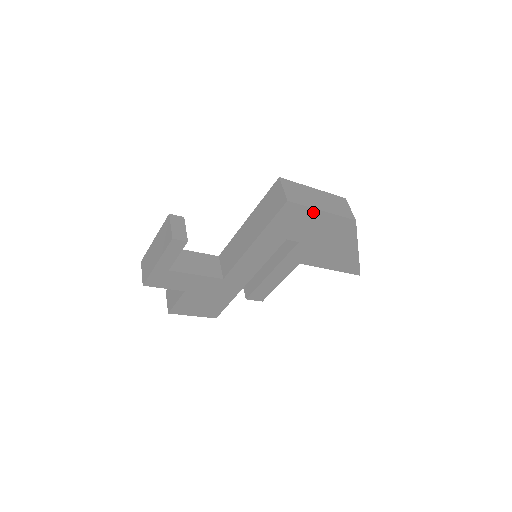
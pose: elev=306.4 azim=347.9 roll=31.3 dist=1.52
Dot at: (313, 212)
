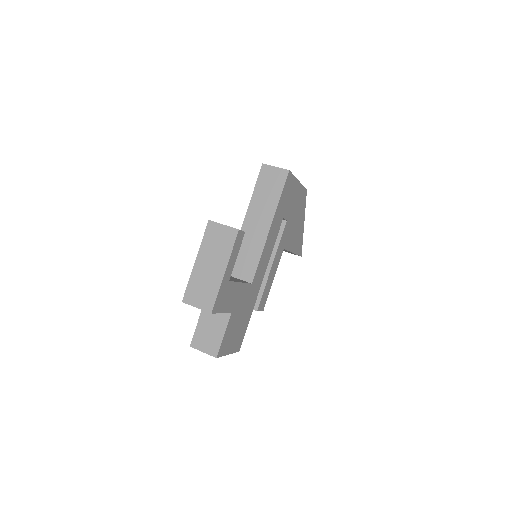
Dot at: (295, 183)
